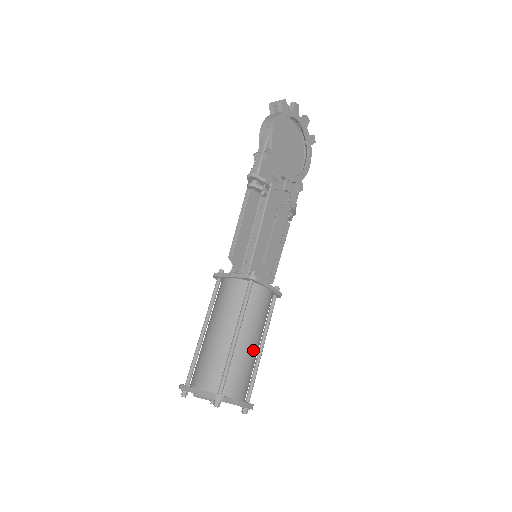
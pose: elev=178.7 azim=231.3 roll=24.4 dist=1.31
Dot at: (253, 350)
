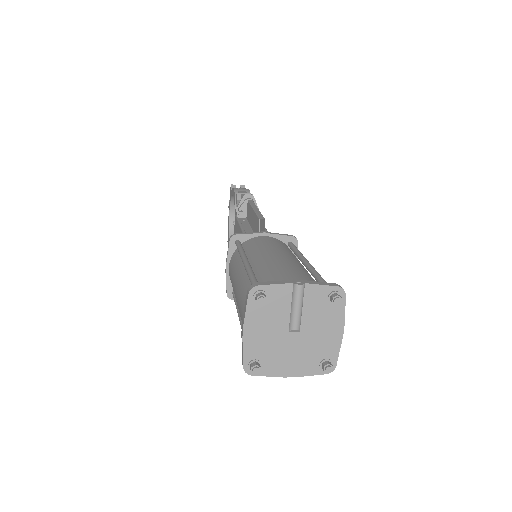
Dot at: occluded
